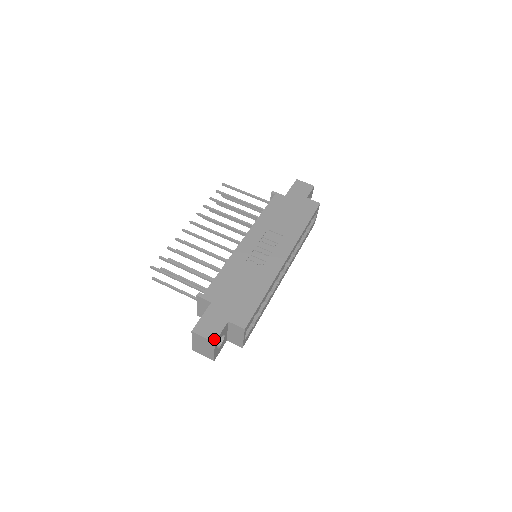
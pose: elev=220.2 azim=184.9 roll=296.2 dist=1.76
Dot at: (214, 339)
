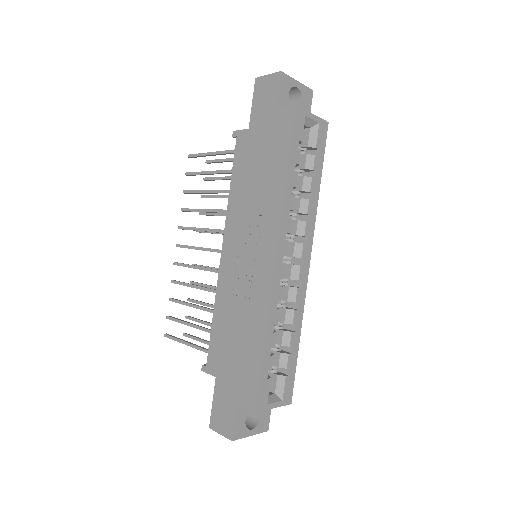
Dot at: (230, 436)
